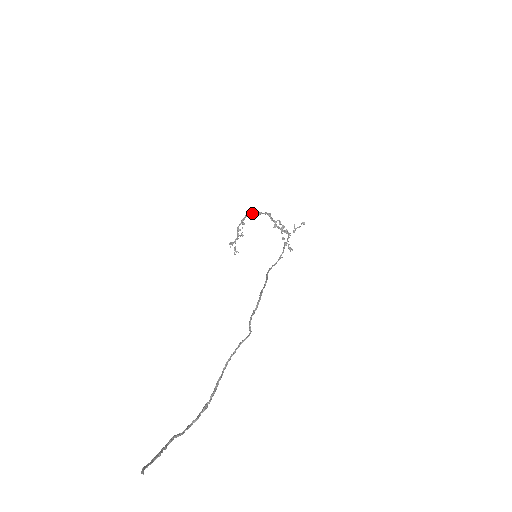
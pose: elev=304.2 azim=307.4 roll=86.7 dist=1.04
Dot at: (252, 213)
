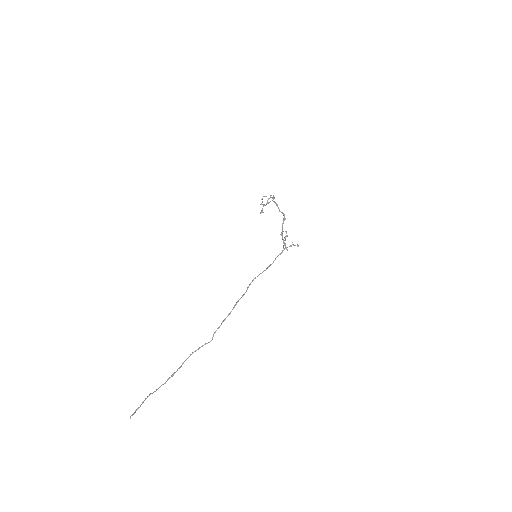
Dot at: (277, 204)
